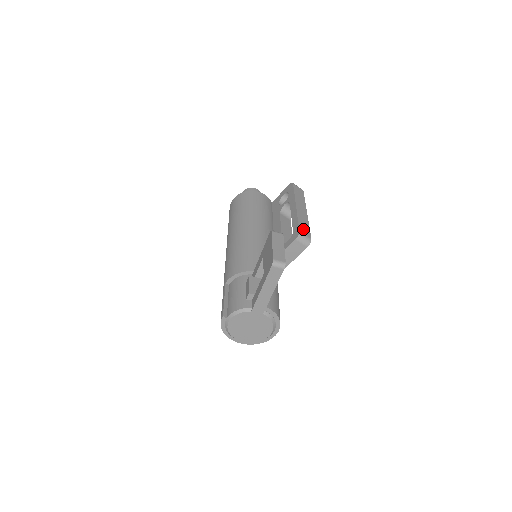
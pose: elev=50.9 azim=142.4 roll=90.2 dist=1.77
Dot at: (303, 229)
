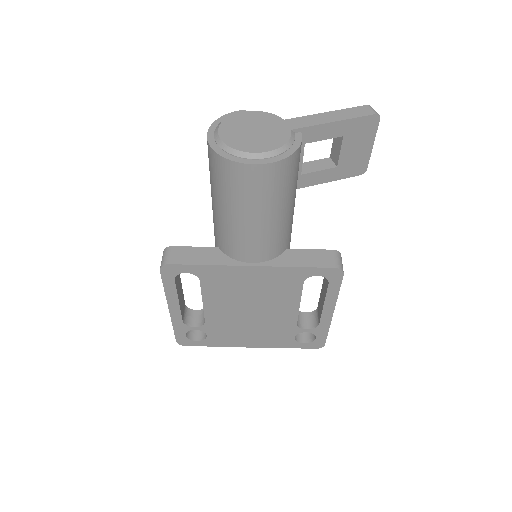
Dot at: occluded
